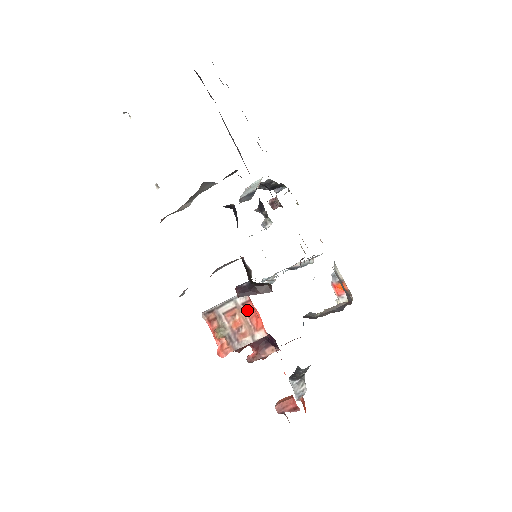
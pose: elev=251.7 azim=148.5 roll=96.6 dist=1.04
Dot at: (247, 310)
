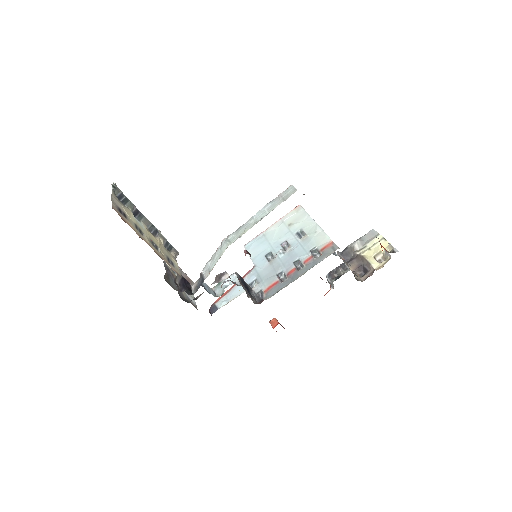
Dot at: occluded
